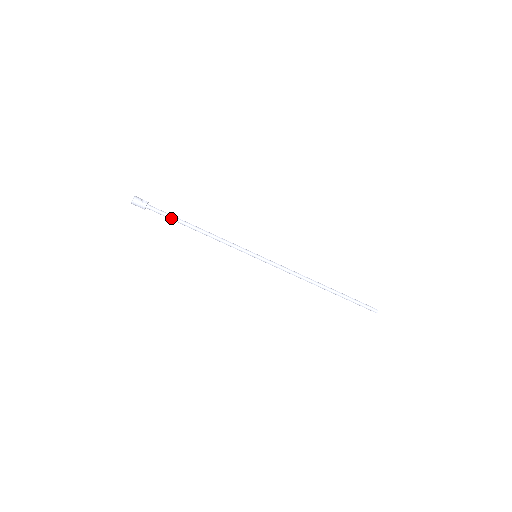
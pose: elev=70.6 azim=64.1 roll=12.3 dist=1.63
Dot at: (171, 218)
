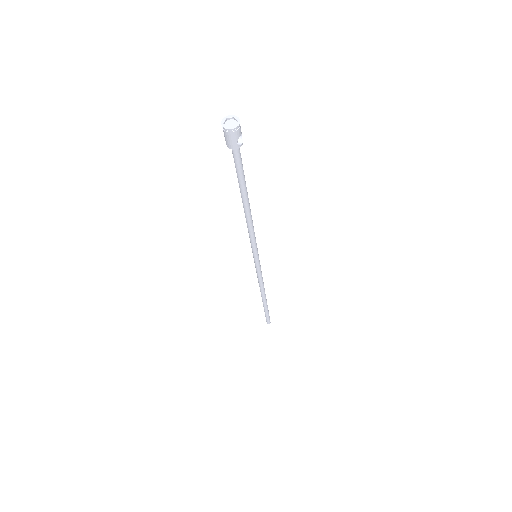
Dot at: (240, 179)
